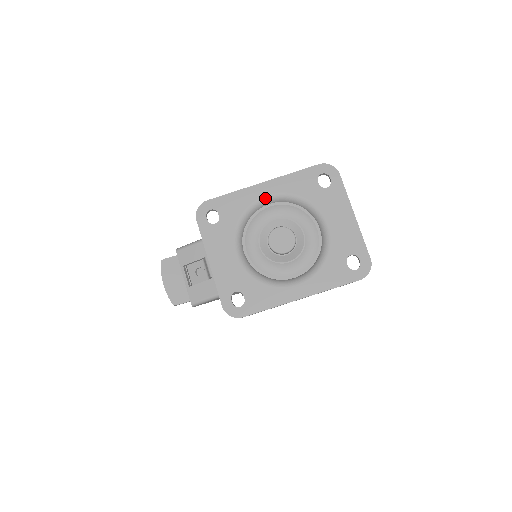
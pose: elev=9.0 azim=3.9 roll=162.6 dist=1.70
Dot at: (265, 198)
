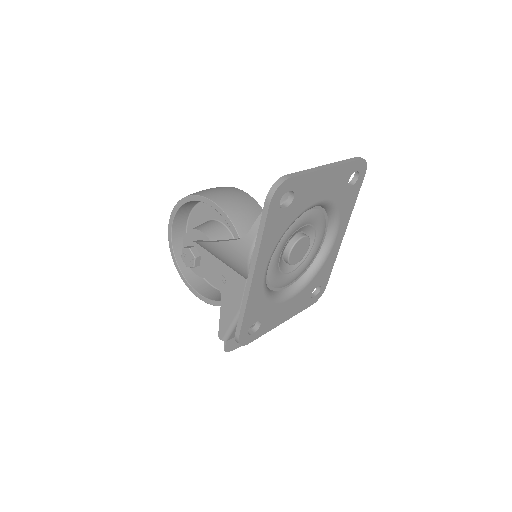
Dot at: (266, 273)
